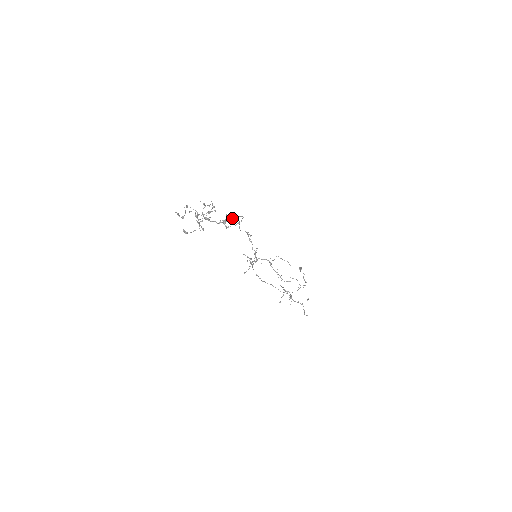
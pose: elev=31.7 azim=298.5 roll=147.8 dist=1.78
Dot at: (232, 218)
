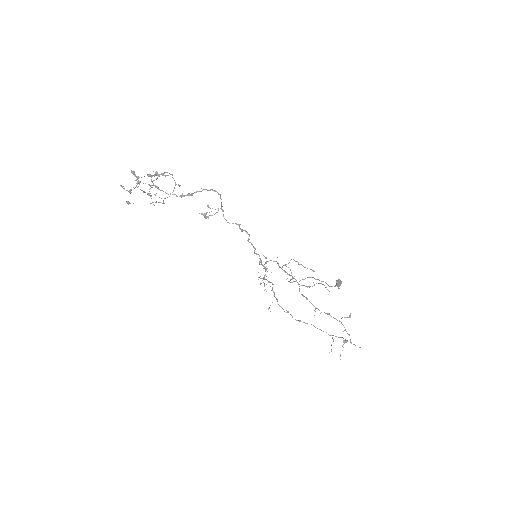
Dot at: occluded
